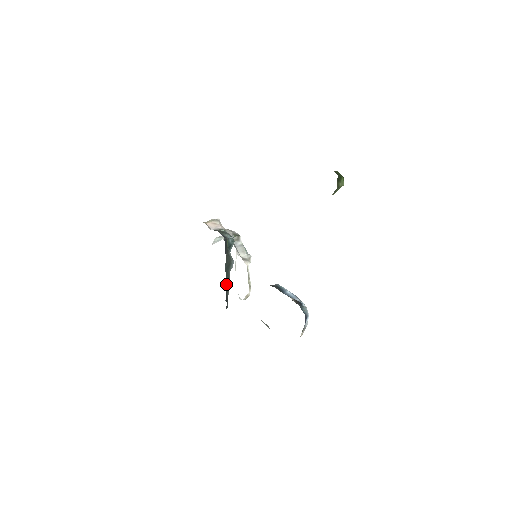
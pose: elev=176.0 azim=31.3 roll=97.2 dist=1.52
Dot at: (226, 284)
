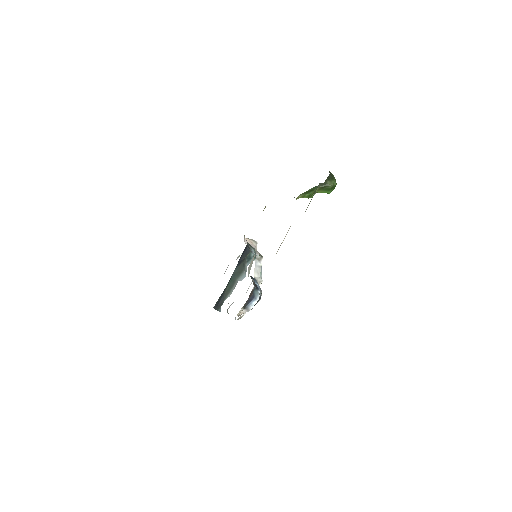
Dot at: (228, 287)
